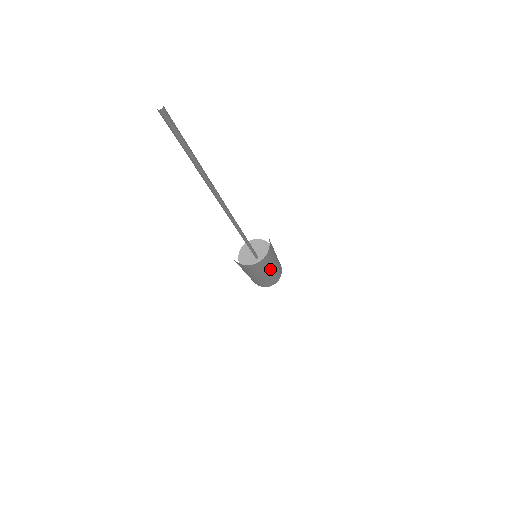
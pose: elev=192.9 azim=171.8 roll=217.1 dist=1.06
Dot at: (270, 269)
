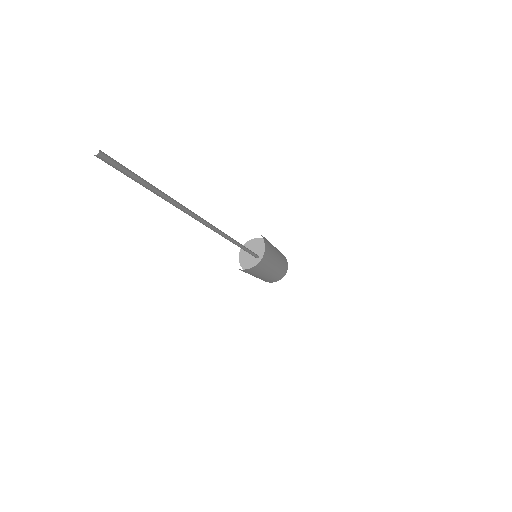
Dot at: (269, 270)
